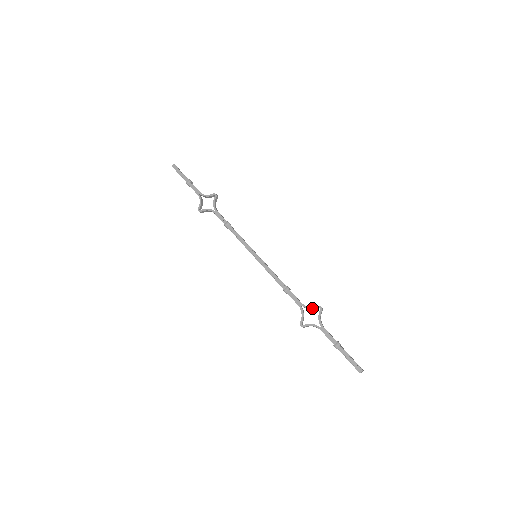
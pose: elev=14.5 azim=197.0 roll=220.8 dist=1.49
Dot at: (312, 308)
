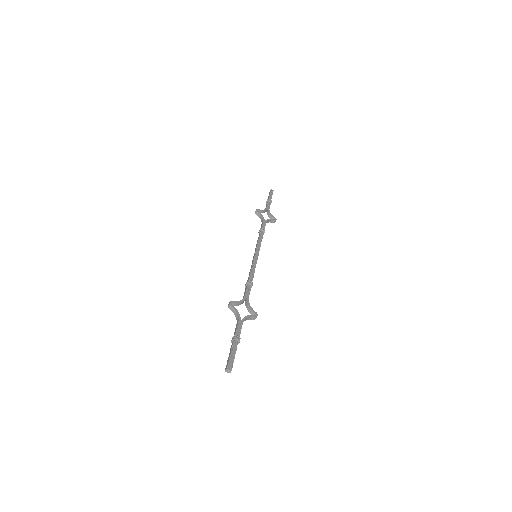
Dot at: (251, 308)
